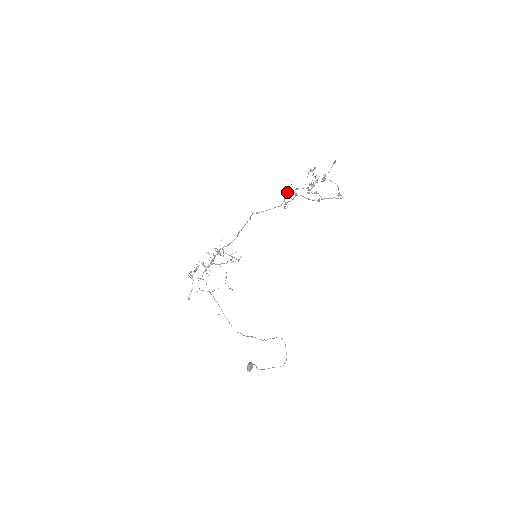
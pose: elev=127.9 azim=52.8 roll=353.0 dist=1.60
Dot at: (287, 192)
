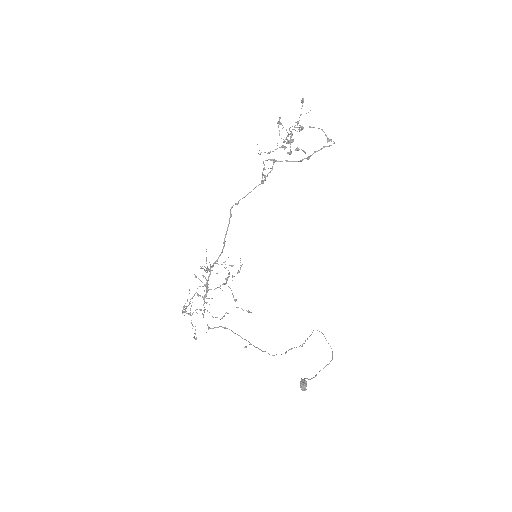
Dot at: (263, 163)
